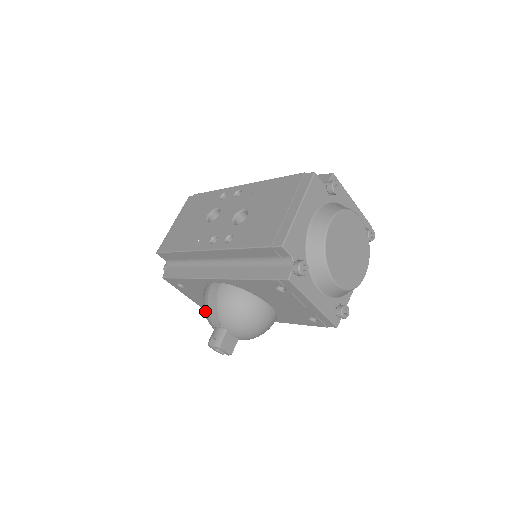
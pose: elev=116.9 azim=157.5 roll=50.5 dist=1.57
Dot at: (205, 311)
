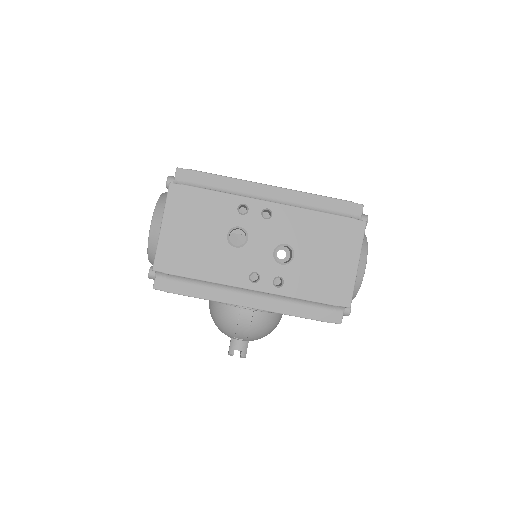
Dot at: (228, 330)
